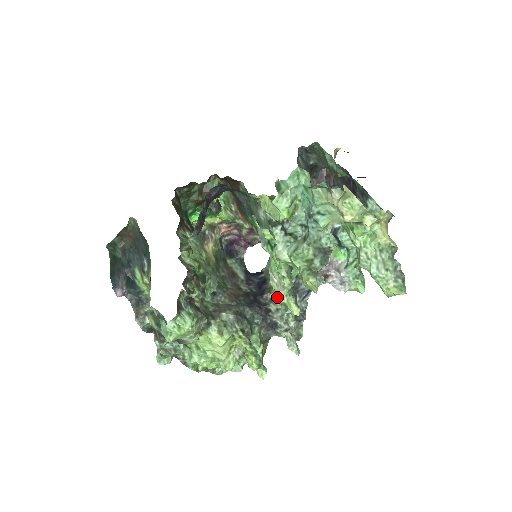
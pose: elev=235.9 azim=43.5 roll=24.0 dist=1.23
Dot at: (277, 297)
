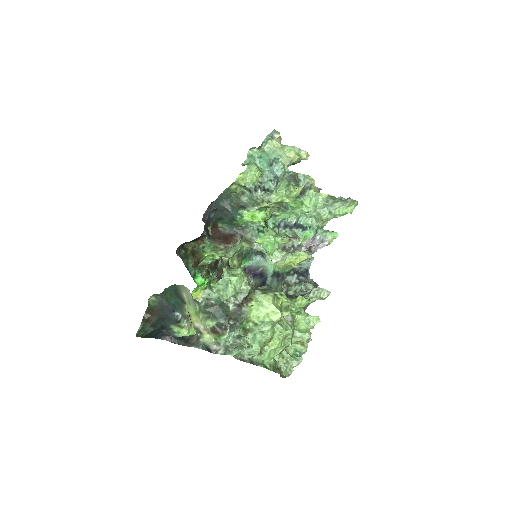
Dot at: (289, 286)
